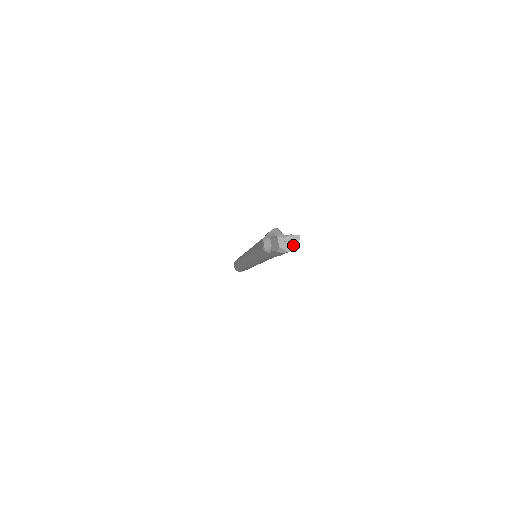
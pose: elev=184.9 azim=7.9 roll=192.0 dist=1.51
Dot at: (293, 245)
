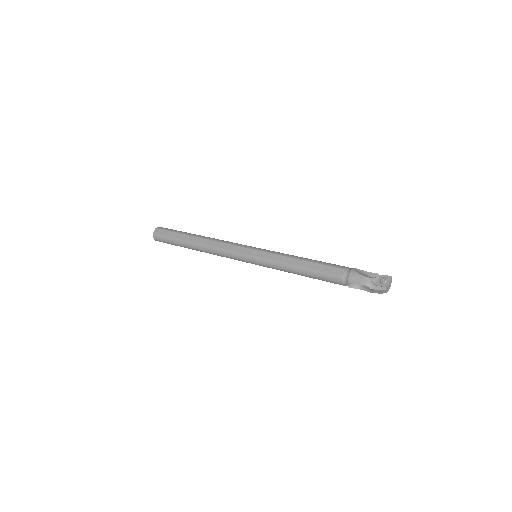
Dot at: (390, 284)
